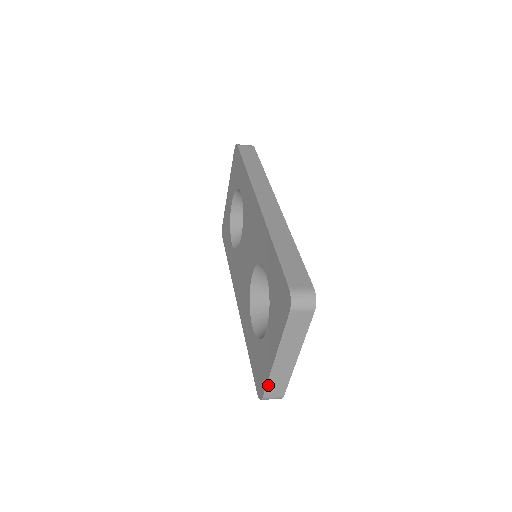
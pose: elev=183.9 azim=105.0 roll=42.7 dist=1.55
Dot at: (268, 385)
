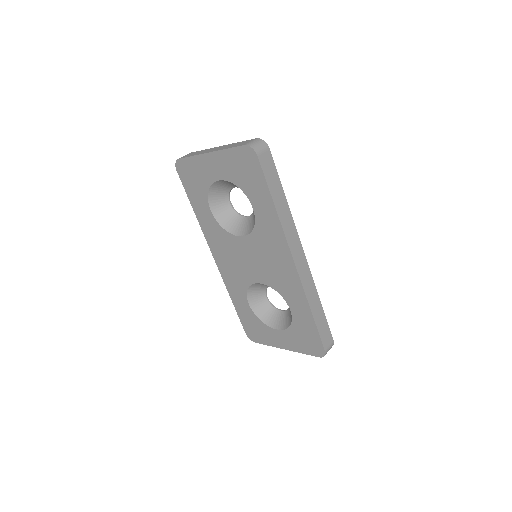
Dot at: (266, 344)
